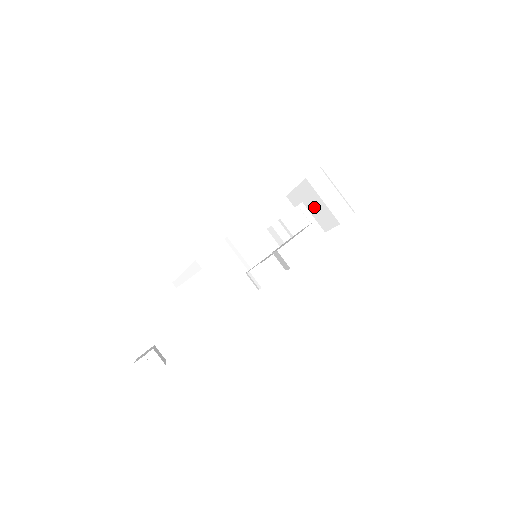
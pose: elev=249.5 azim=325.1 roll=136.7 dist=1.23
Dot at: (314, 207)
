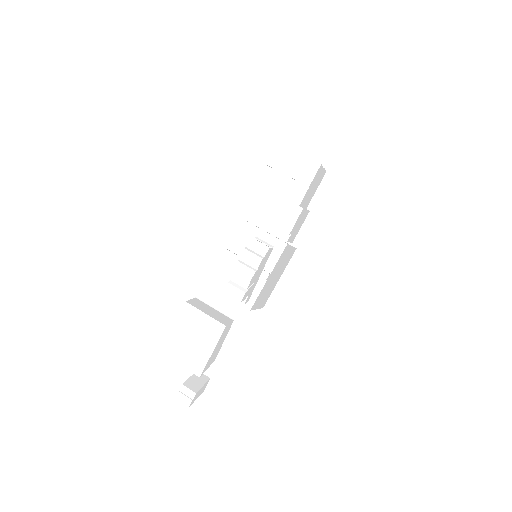
Dot at: occluded
